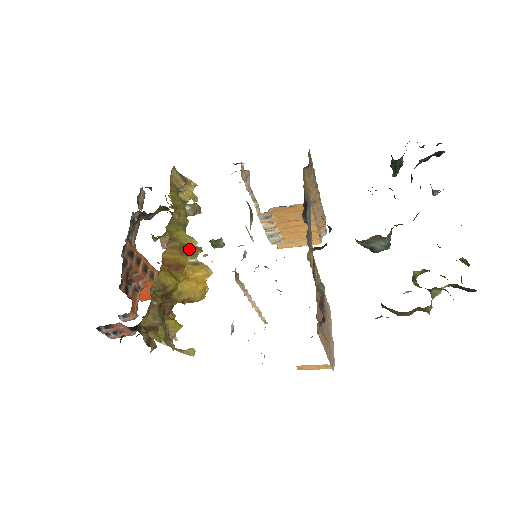
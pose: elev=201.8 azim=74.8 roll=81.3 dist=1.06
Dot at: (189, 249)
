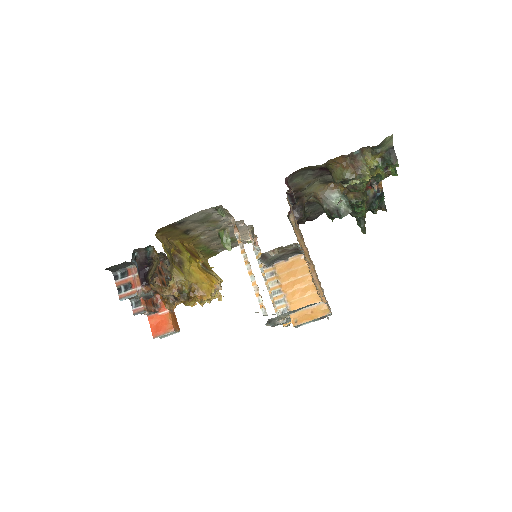
Dot at: (205, 266)
